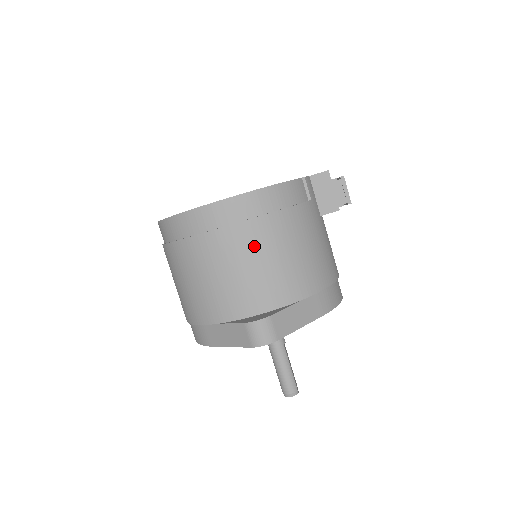
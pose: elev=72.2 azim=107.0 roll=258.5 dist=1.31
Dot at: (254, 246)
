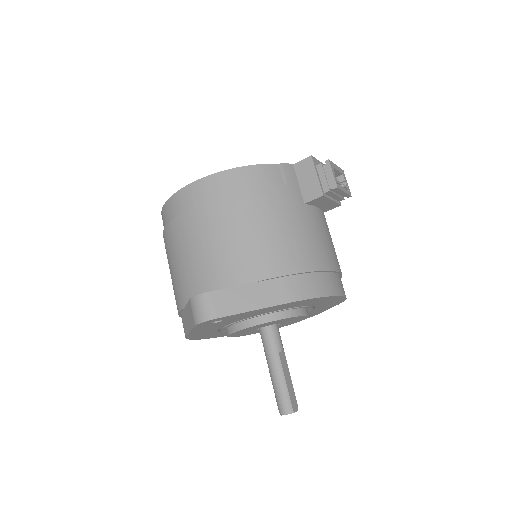
Dot at: (210, 225)
